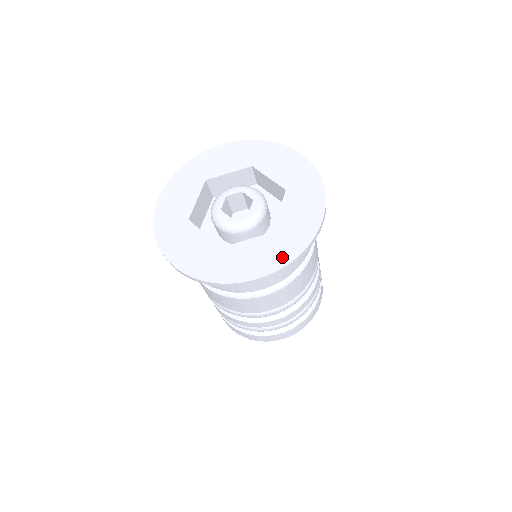
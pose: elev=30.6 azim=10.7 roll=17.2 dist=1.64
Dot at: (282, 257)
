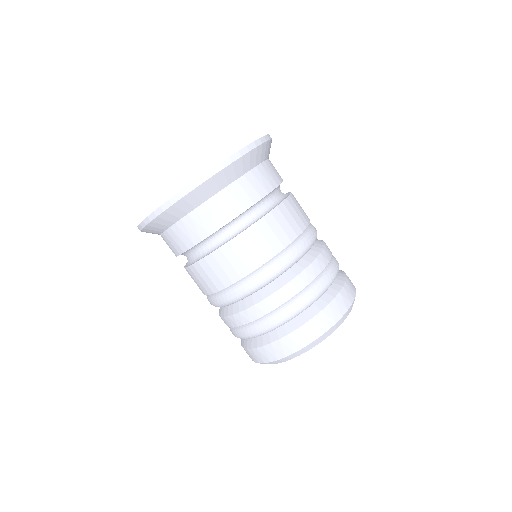
Dot at: occluded
